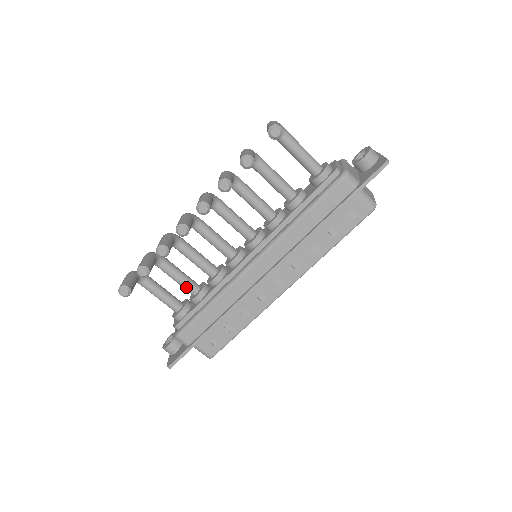
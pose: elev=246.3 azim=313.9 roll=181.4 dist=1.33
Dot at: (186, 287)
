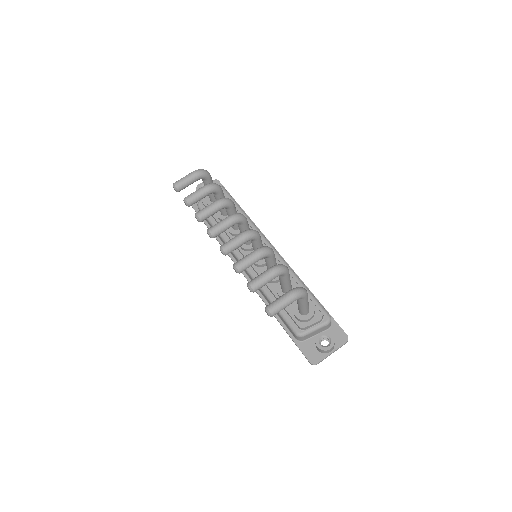
Dot at: occluded
